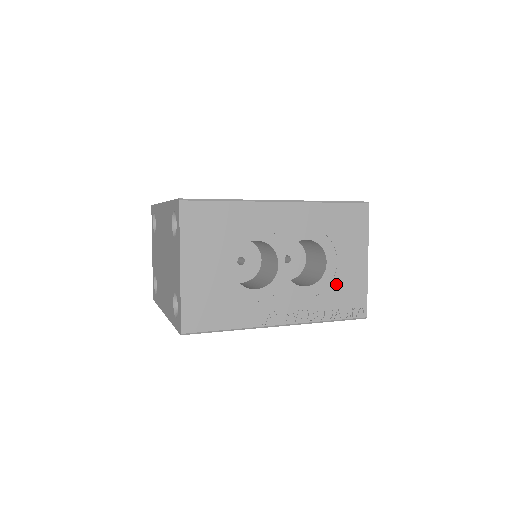
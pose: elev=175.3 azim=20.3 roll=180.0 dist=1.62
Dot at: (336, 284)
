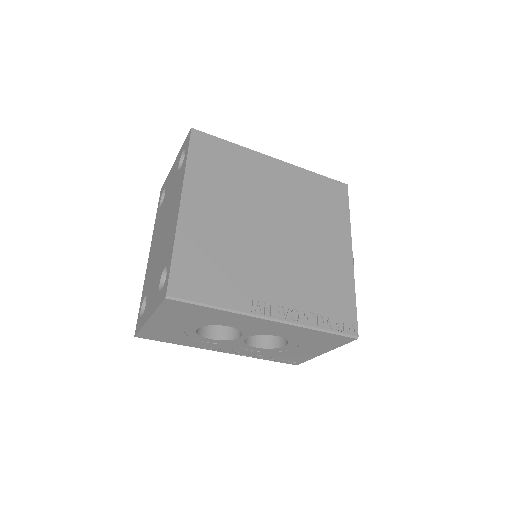
Dot at: (284, 353)
